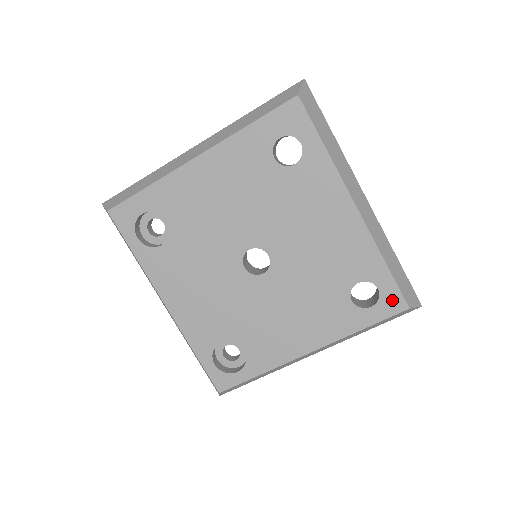
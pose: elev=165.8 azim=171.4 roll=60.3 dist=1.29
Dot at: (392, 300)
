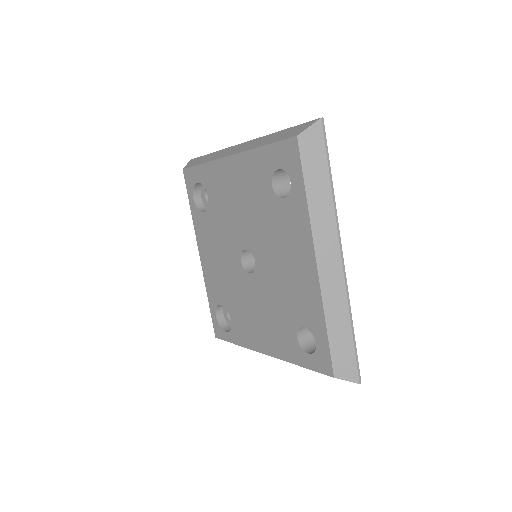
Dot at: (323, 360)
